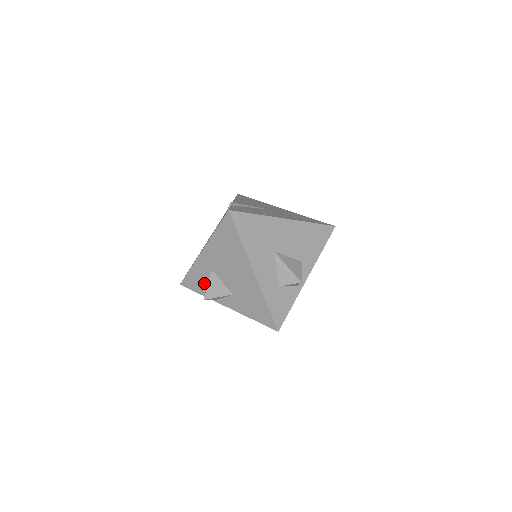
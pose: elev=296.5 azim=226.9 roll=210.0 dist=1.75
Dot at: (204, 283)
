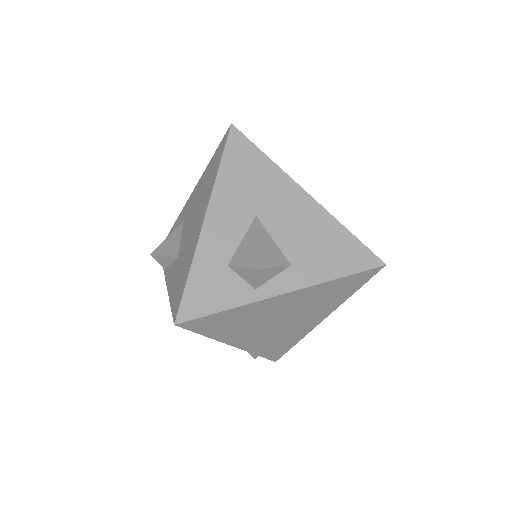
Dot at: occluded
